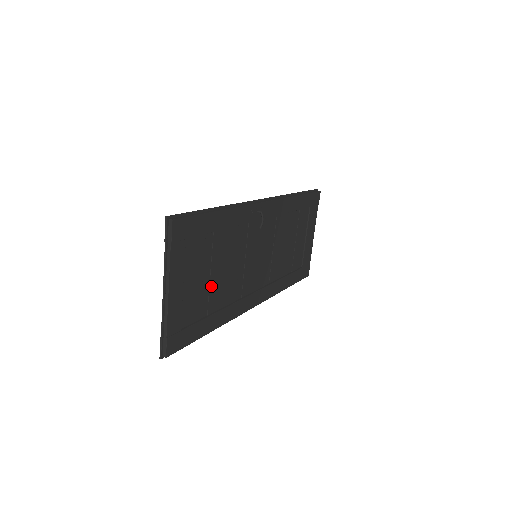
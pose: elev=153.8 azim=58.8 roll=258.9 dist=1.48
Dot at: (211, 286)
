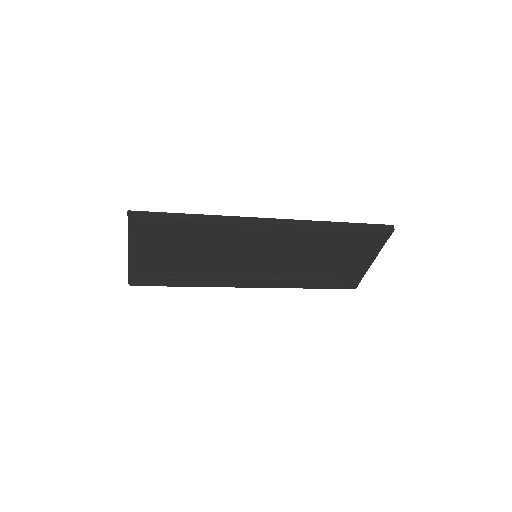
Dot at: (185, 261)
